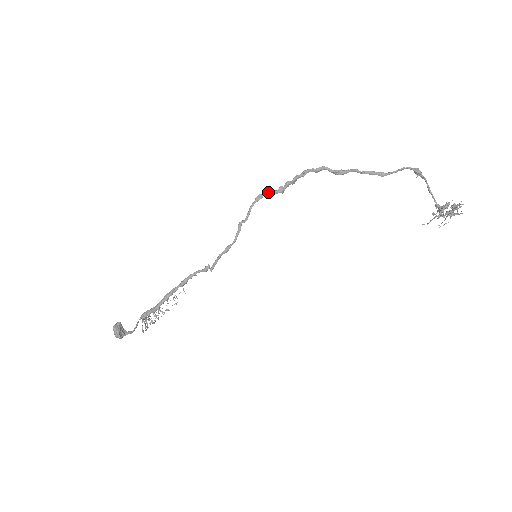
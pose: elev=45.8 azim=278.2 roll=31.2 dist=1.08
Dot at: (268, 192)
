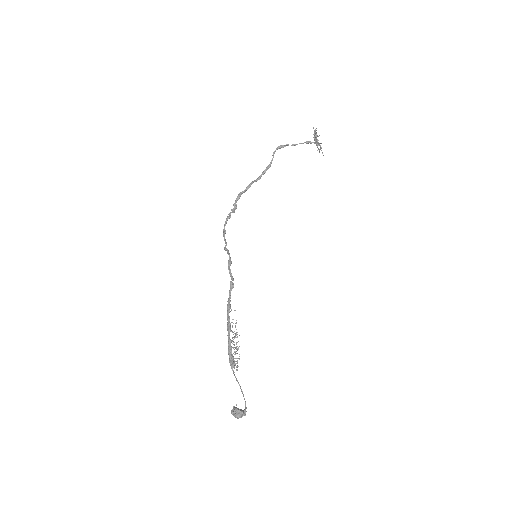
Dot at: (224, 225)
